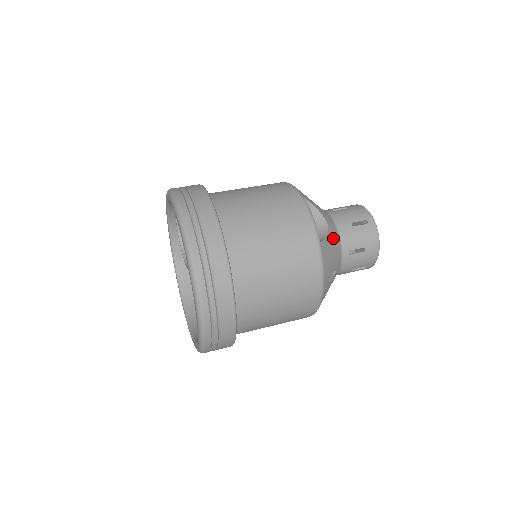
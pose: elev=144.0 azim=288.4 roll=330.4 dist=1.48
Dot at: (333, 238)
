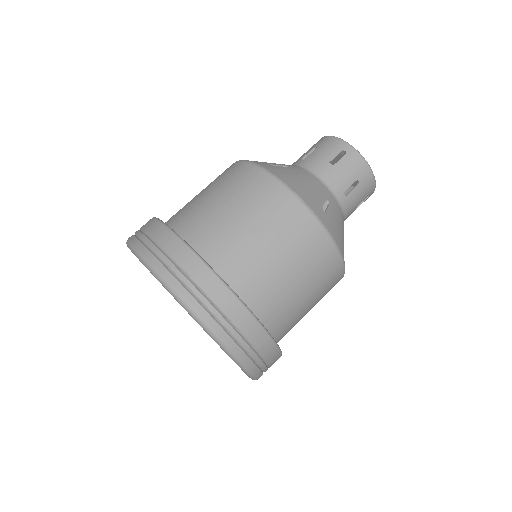
Dot at: occluded
